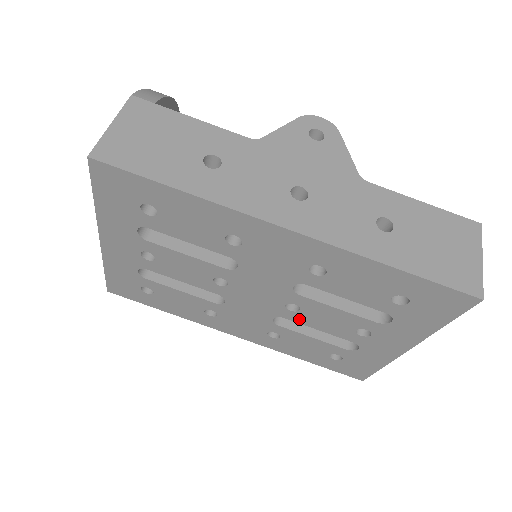
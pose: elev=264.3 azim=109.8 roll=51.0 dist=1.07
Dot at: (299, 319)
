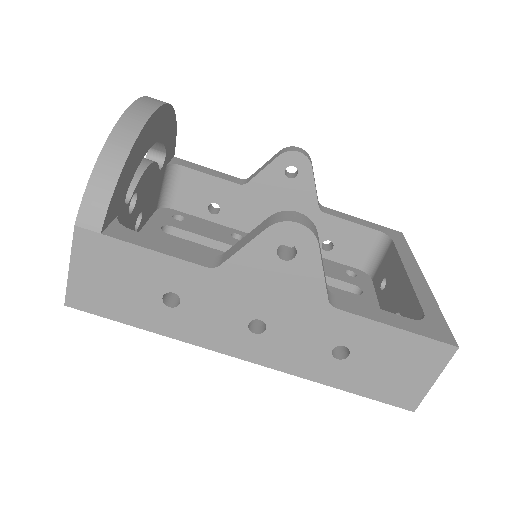
Dot at: occluded
